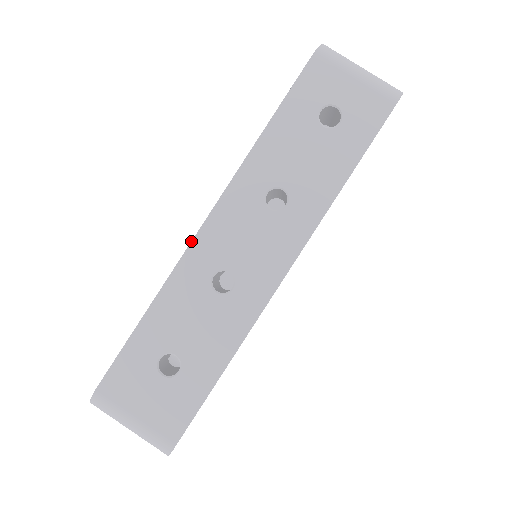
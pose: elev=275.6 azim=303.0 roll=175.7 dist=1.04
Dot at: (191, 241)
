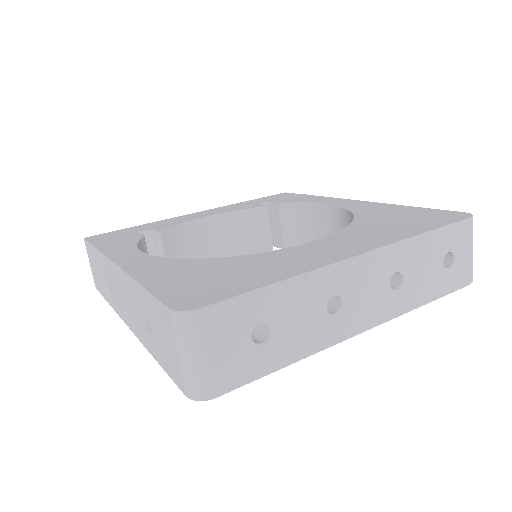
Dot at: (343, 260)
